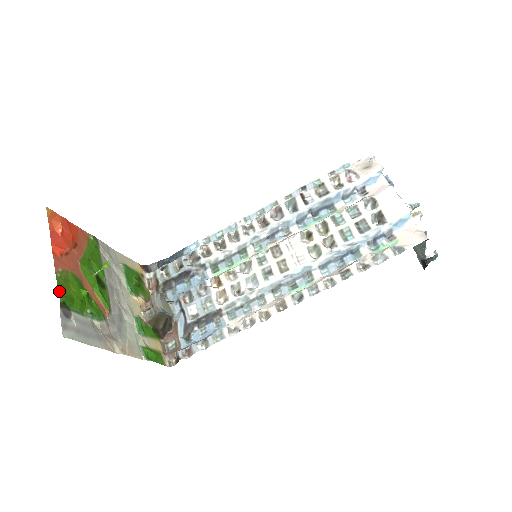
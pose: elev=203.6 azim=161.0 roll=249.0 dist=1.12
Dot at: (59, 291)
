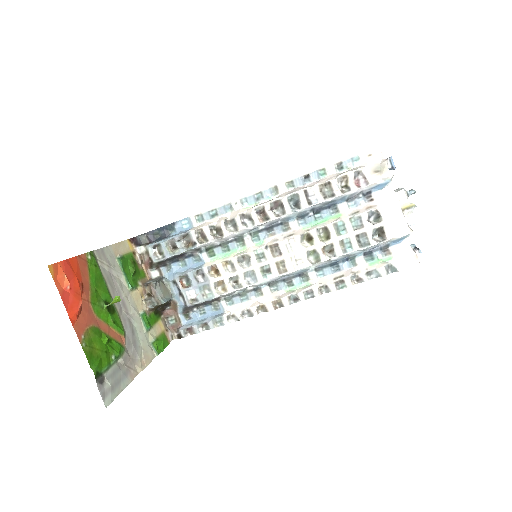
Dot at: (90, 363)
